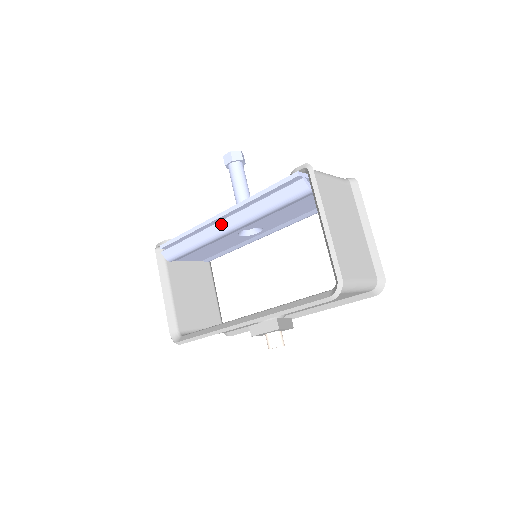
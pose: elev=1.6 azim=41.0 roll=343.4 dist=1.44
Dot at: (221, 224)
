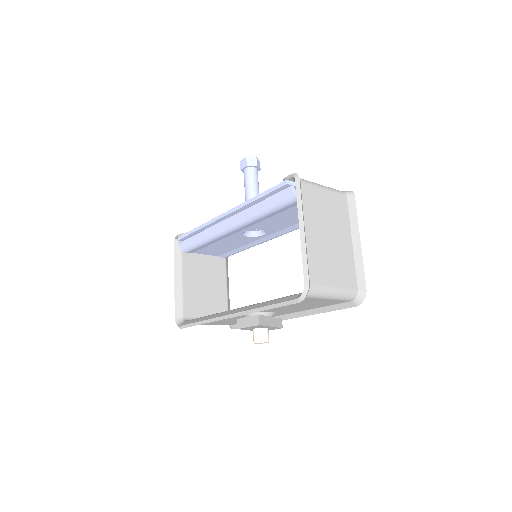
Dot at: (225, 223)
